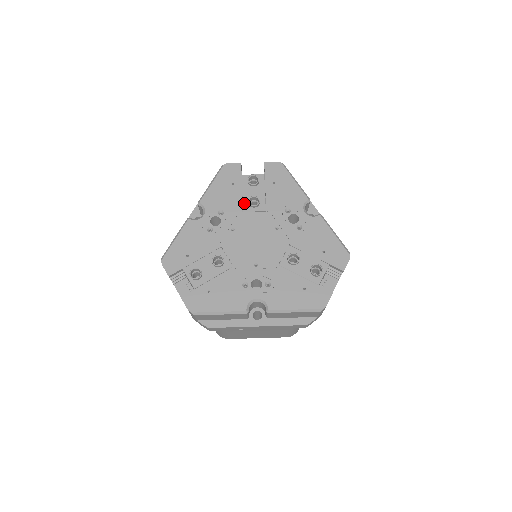
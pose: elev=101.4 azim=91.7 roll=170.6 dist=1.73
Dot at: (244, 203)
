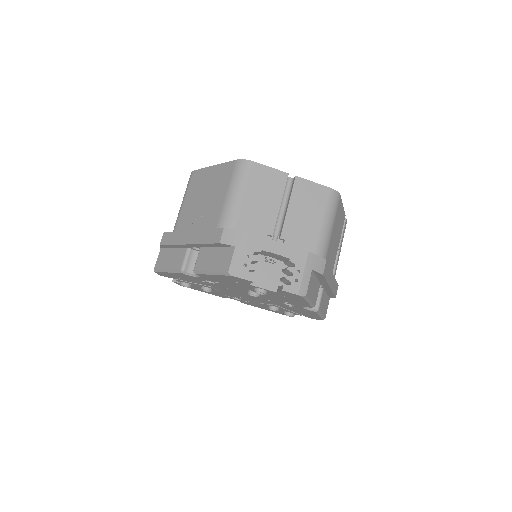
Dot at: (243, 289)
